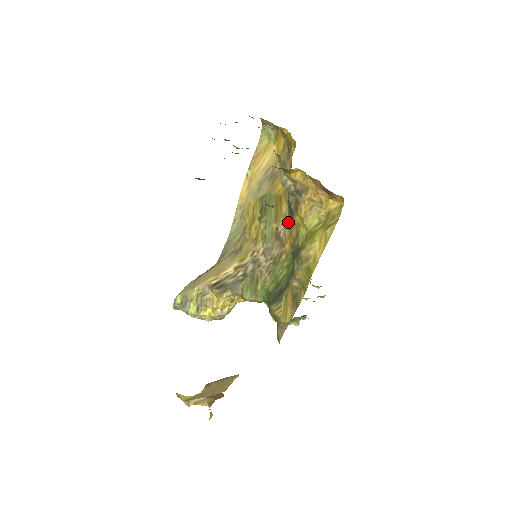
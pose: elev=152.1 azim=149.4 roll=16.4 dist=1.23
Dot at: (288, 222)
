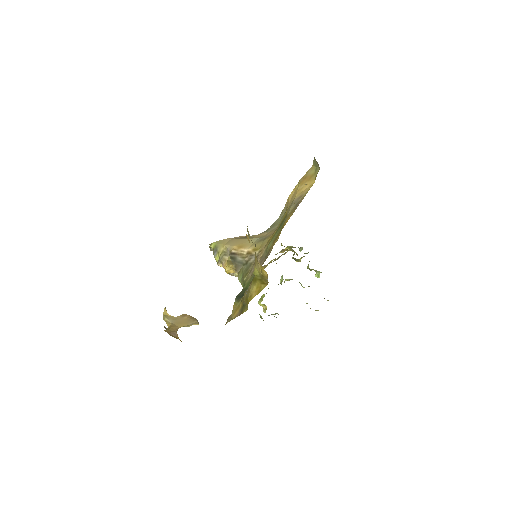
Dot at: occluded
